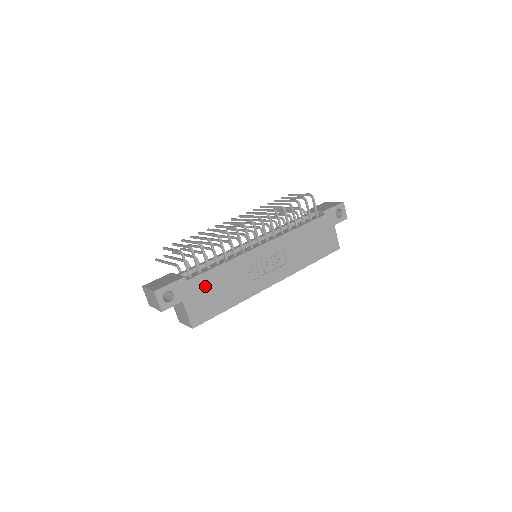
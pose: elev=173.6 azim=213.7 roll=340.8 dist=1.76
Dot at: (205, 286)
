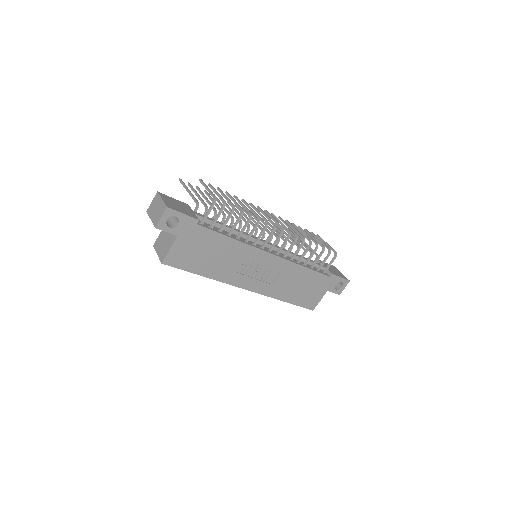
Dot at: (204, 242)
